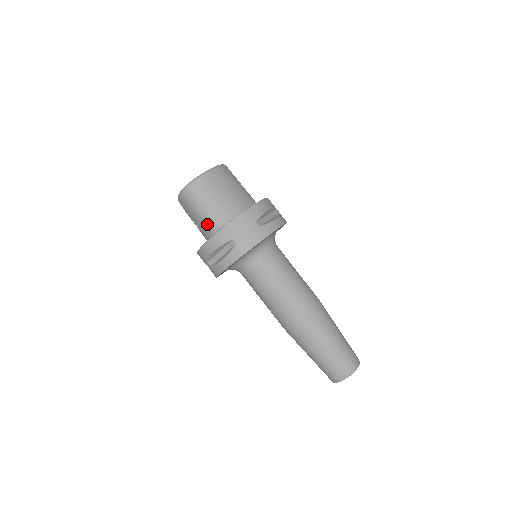
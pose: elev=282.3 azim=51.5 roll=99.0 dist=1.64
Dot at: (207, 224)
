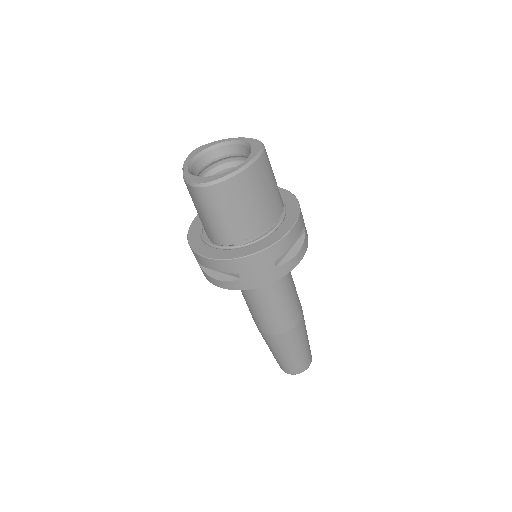
Dot at: (212, 233)
